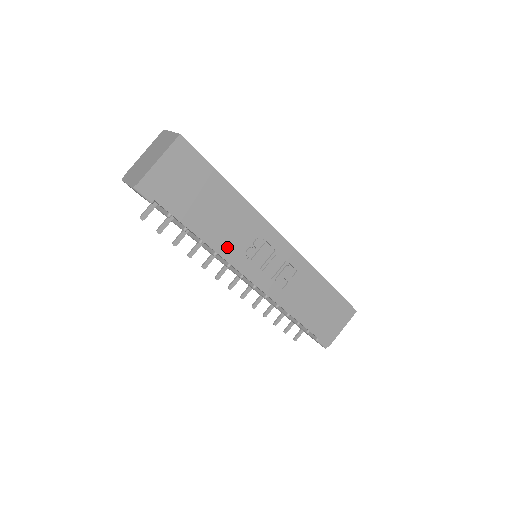
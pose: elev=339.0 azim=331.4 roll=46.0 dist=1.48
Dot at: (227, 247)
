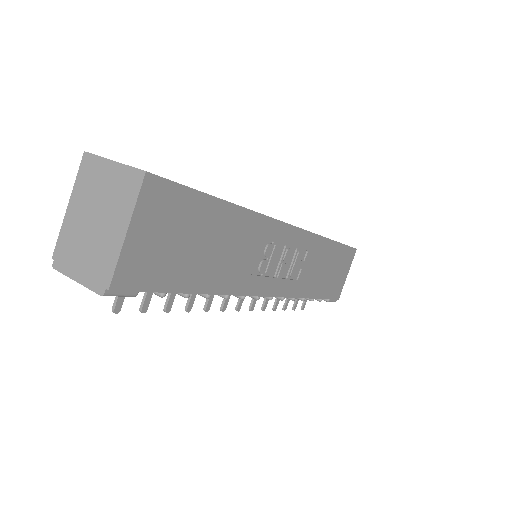
Dot at: (239, 280)
